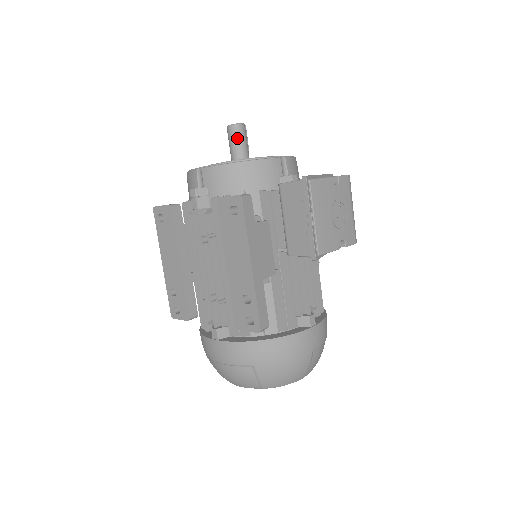
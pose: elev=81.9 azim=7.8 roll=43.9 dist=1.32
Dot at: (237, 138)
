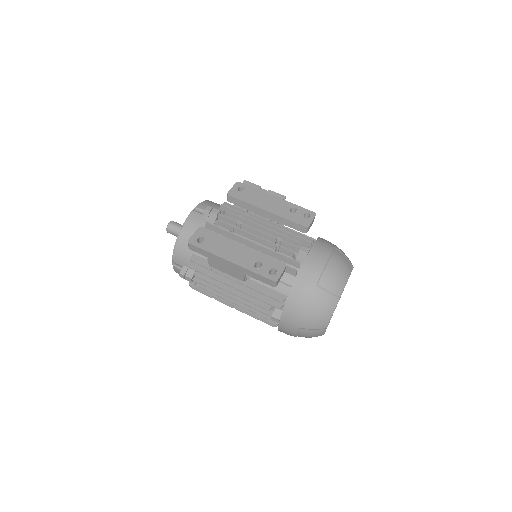
Dot at: (180, 224)
